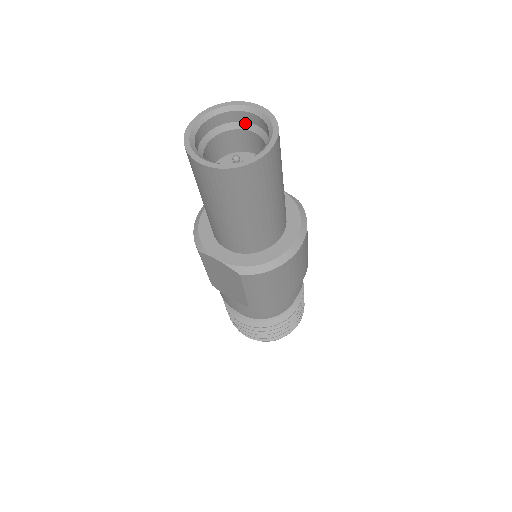
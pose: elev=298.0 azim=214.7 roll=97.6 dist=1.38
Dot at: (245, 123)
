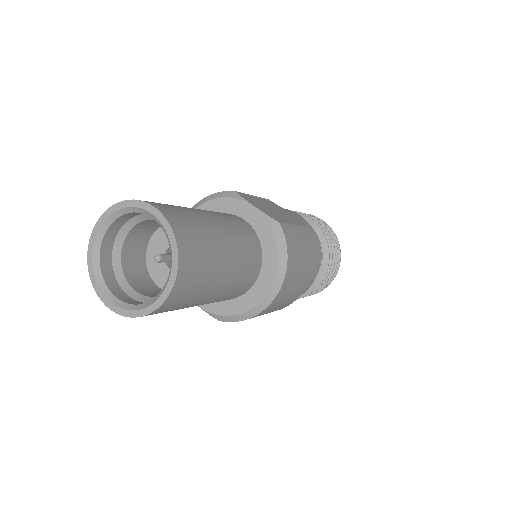
Dot at: occluded
